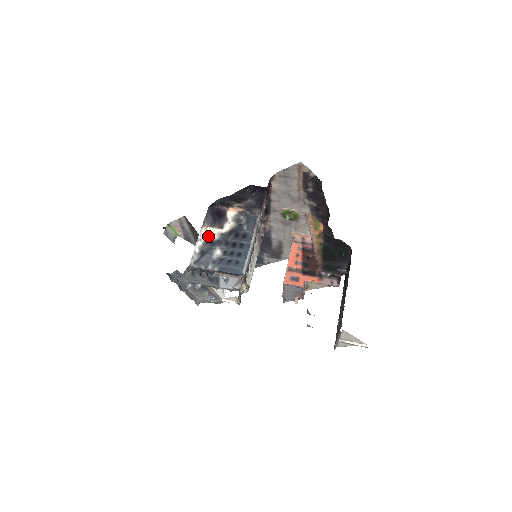
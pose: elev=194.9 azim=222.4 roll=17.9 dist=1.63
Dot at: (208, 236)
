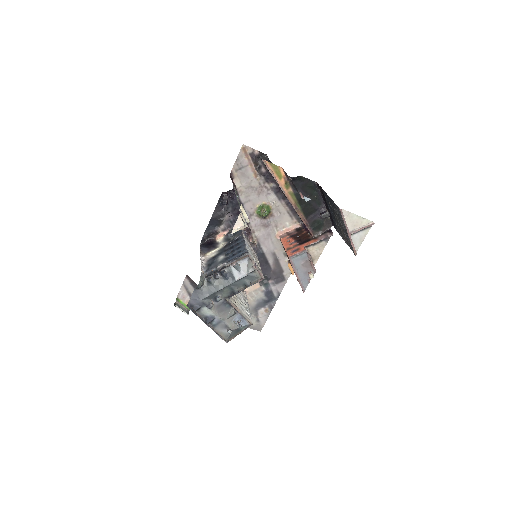
Dot at: (209, 257)
